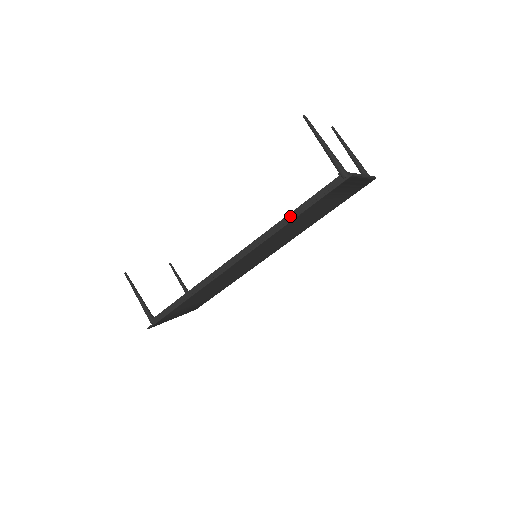
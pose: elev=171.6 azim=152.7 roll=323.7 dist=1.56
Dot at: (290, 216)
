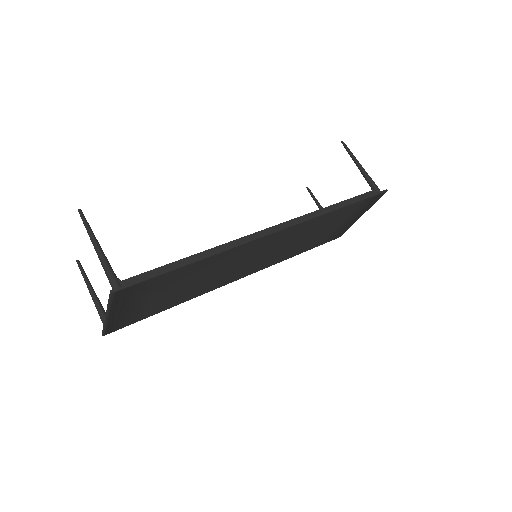
Dot at: (334, 206)
